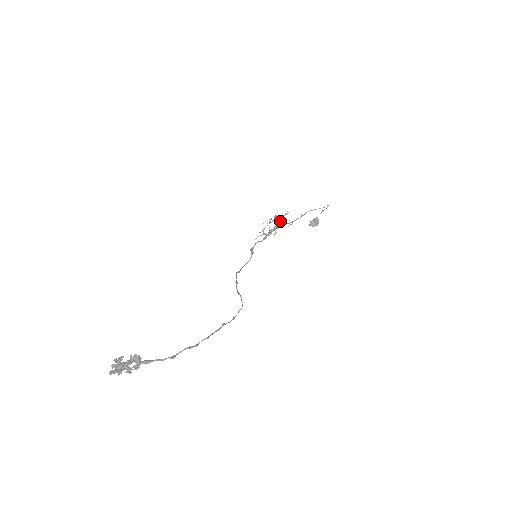
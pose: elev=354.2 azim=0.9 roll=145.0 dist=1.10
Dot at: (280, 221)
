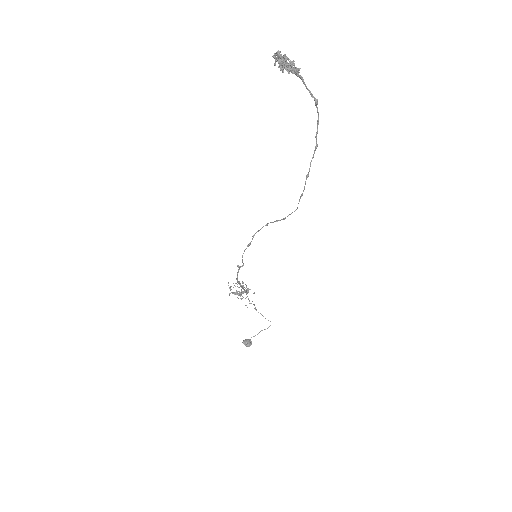
Dot at: (247, 288)
